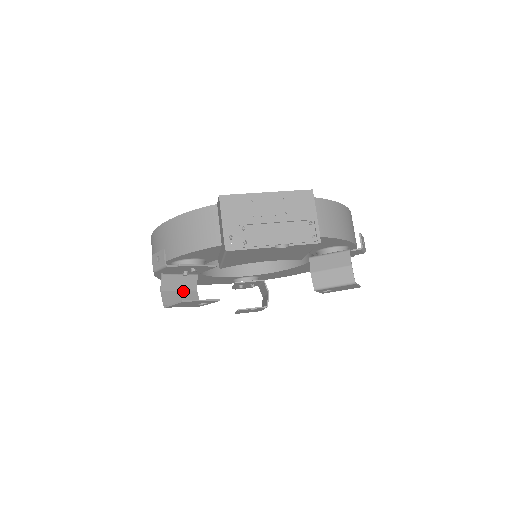
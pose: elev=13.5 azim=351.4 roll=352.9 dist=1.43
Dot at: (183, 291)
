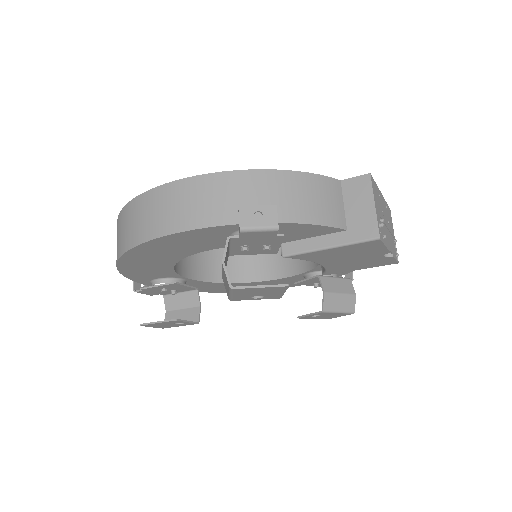
Dot at: occluded
